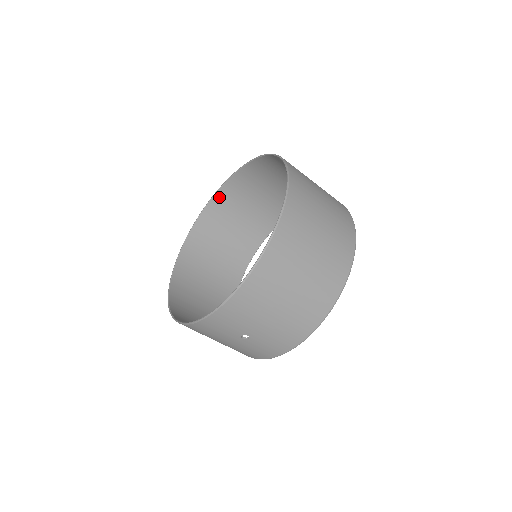
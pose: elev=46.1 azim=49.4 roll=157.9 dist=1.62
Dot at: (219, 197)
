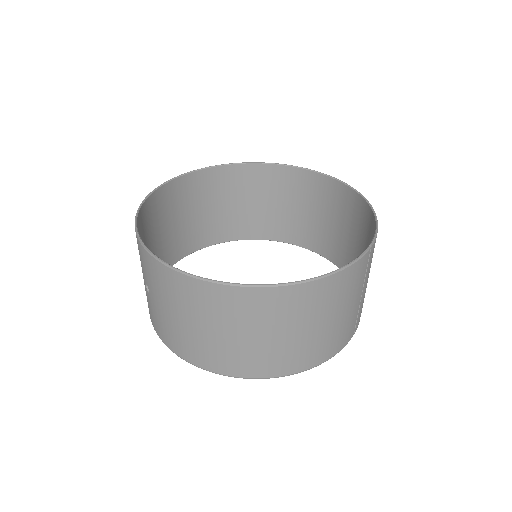
Dot at: (320, 179)
